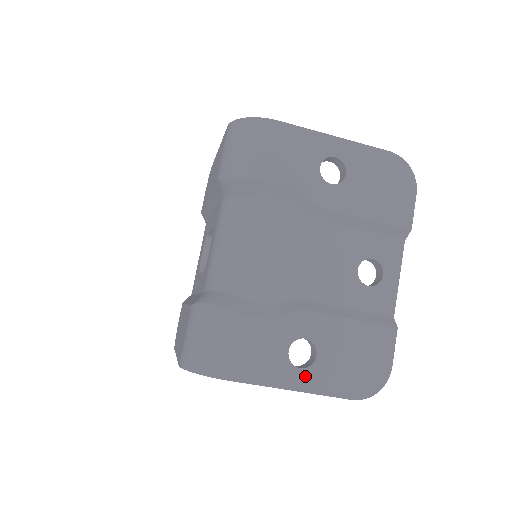
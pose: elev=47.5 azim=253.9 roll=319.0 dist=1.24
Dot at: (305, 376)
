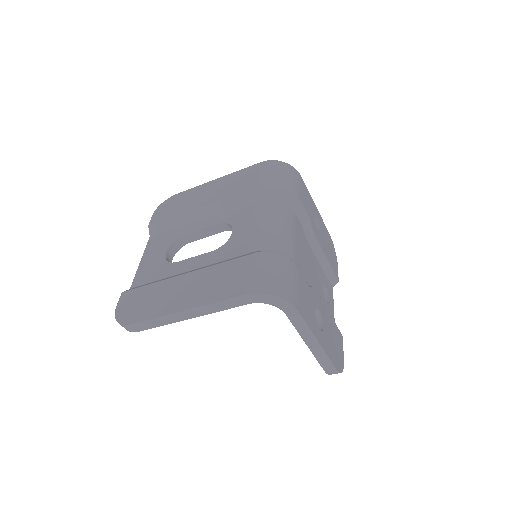
Dot at: (321, 336)
